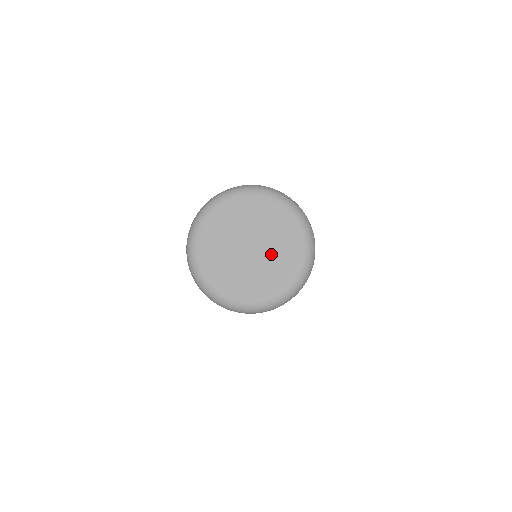
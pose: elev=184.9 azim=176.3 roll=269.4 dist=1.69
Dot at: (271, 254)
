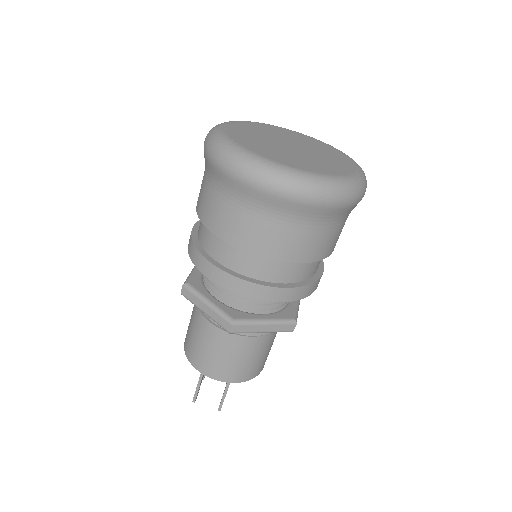
Dot at: (317, 157)
